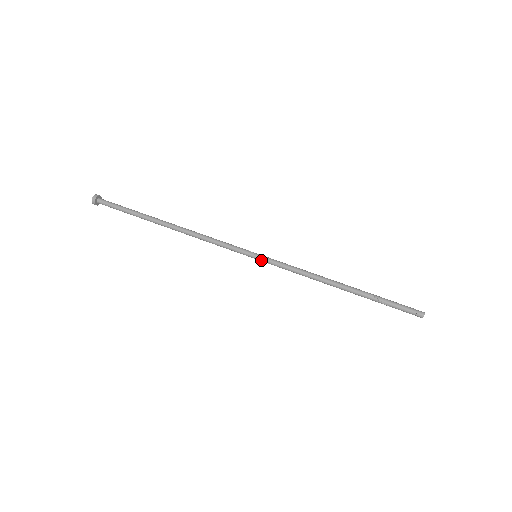
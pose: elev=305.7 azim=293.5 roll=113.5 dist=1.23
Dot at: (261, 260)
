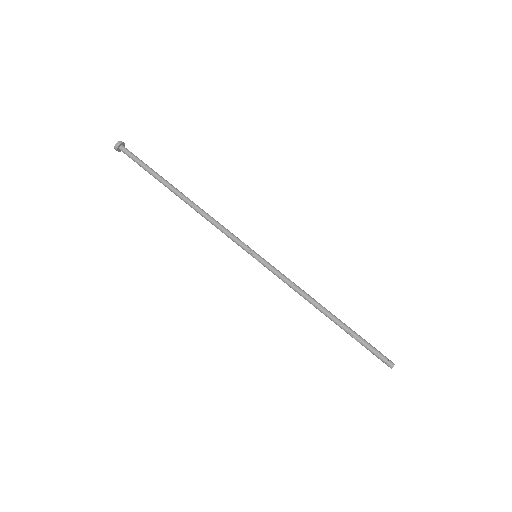
Dot at: (259, 262)
